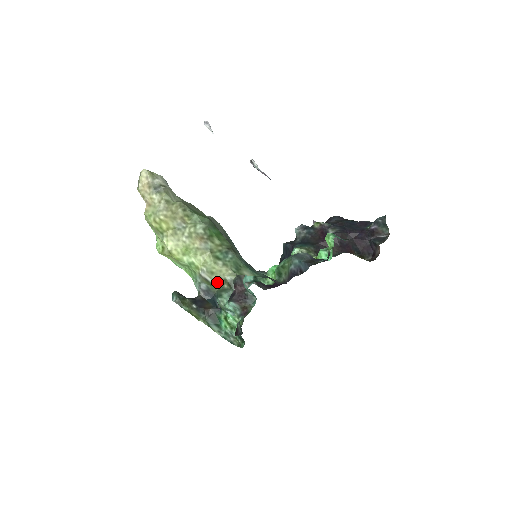
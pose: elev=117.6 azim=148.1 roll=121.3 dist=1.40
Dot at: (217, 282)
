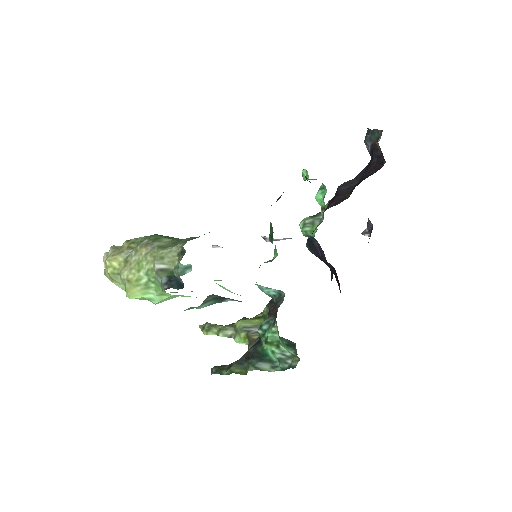
Dot at: (172, 263)
